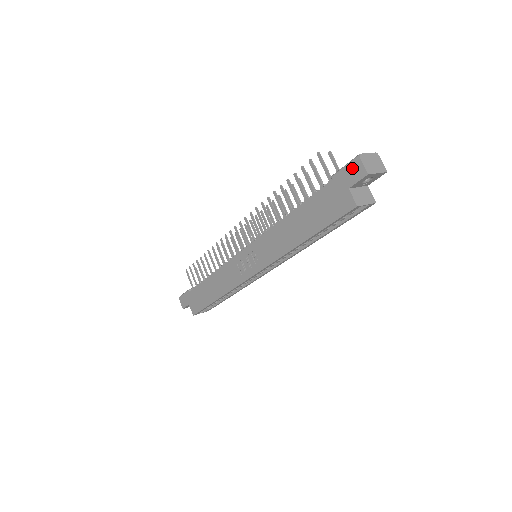
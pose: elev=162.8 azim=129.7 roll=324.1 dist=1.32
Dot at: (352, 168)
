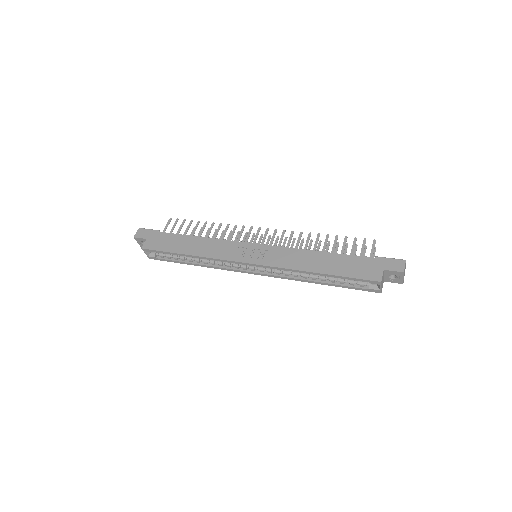
Dot at: (396, 262)
